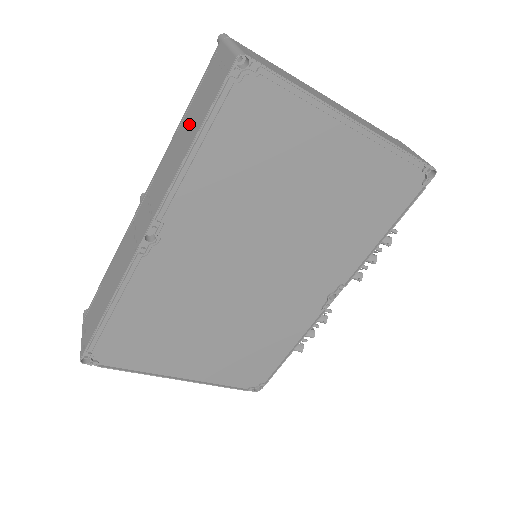
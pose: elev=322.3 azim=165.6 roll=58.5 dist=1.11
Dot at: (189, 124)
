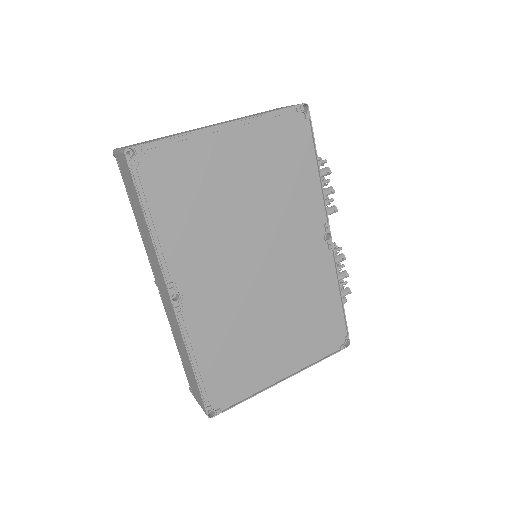
Dot at: (138, 214)
